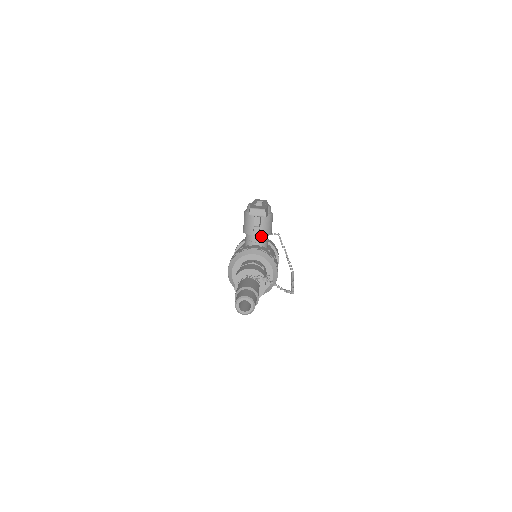
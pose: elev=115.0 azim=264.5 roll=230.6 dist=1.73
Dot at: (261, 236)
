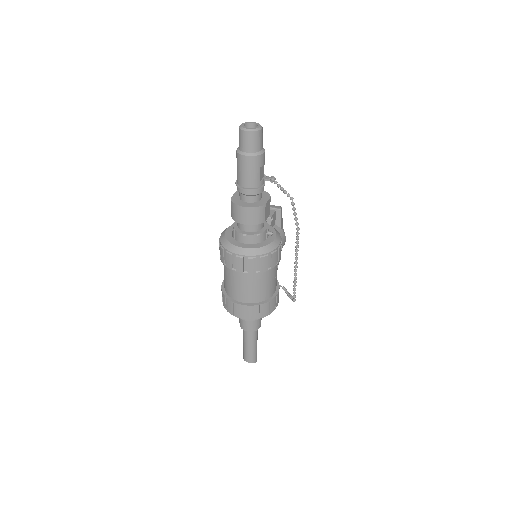
Dot at: occluded
